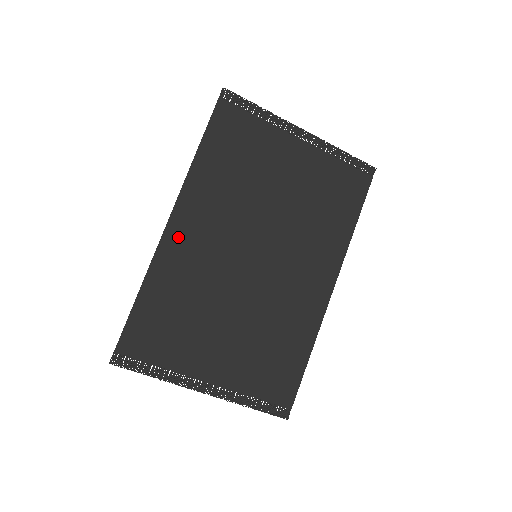
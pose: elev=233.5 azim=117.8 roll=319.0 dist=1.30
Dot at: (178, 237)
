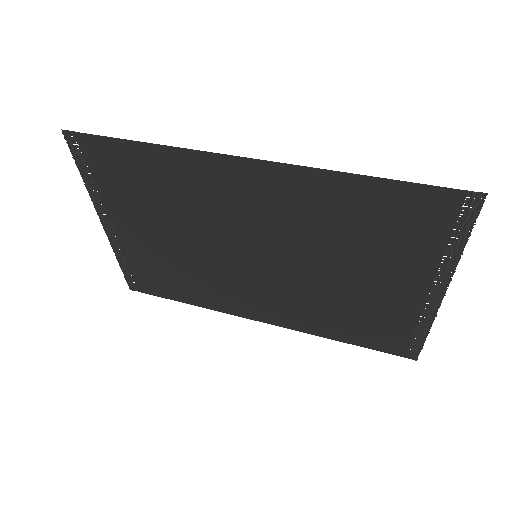
Dot at: (232, 173)
